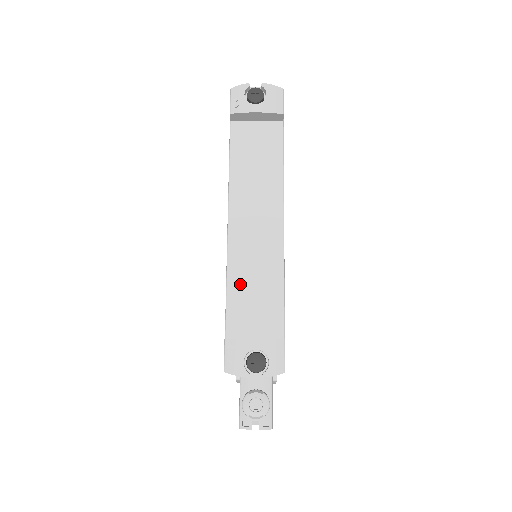
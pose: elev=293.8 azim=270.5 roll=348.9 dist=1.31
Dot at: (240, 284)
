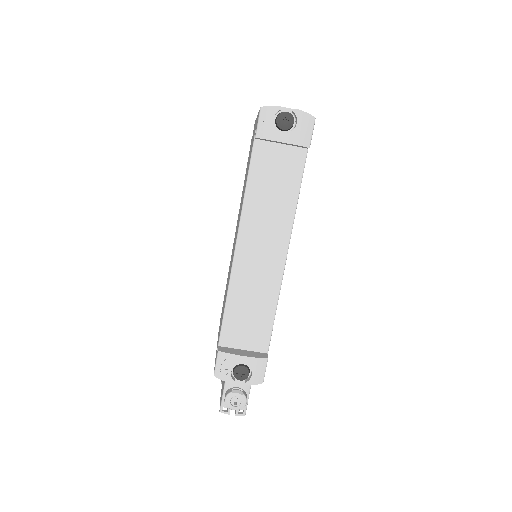
Dot at: (238, 303)
